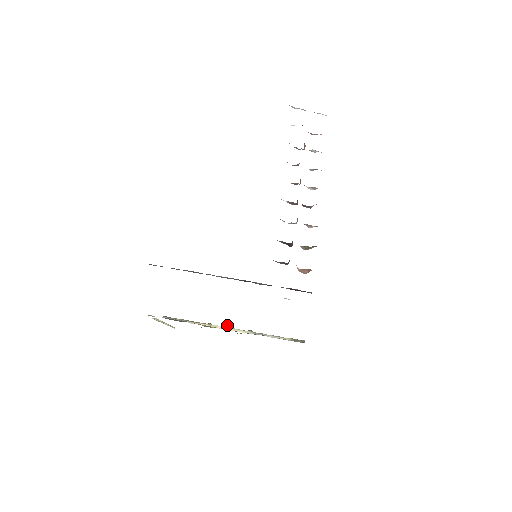
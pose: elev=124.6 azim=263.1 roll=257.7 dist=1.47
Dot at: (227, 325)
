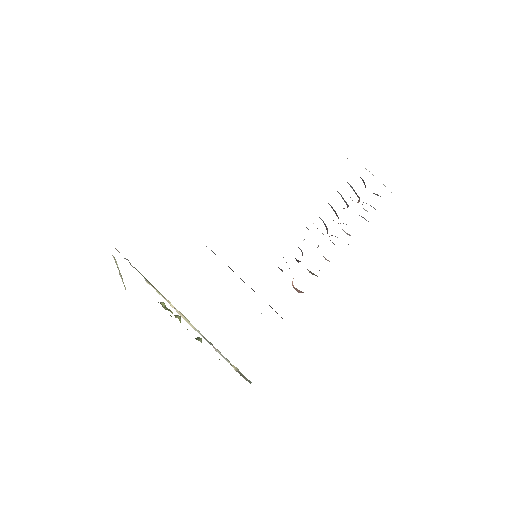
Dot at: (180, 316)
